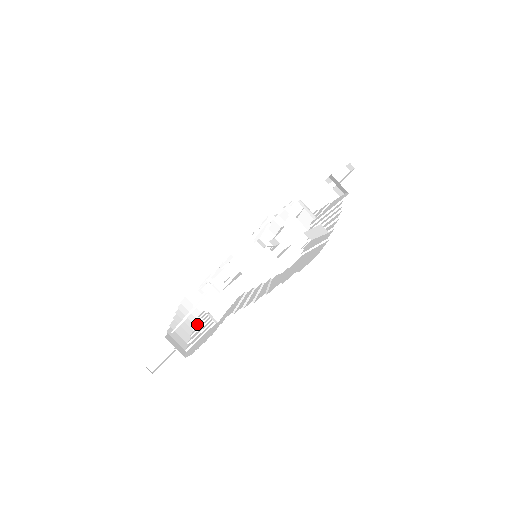
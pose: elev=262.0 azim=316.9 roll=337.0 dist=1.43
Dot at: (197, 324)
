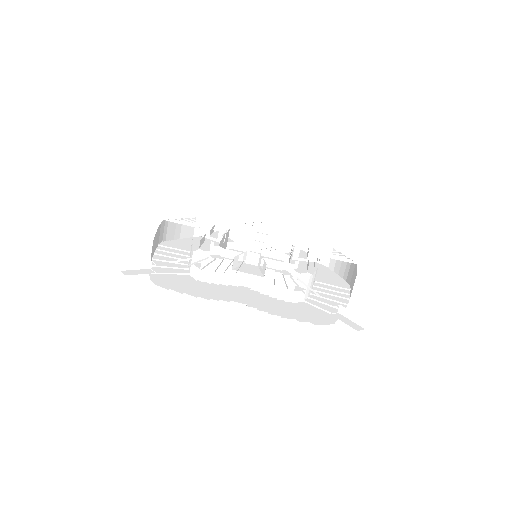
Dot at: (161, 252)
